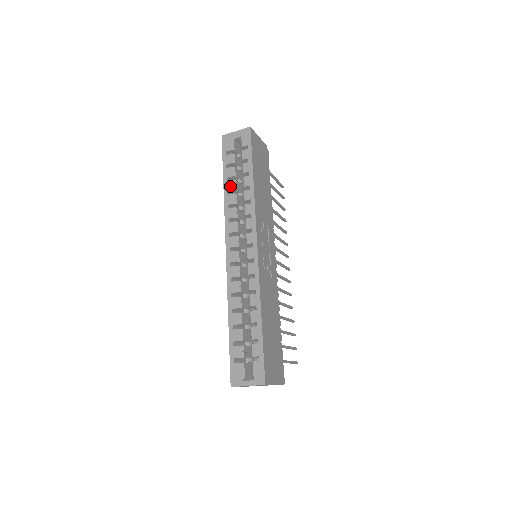
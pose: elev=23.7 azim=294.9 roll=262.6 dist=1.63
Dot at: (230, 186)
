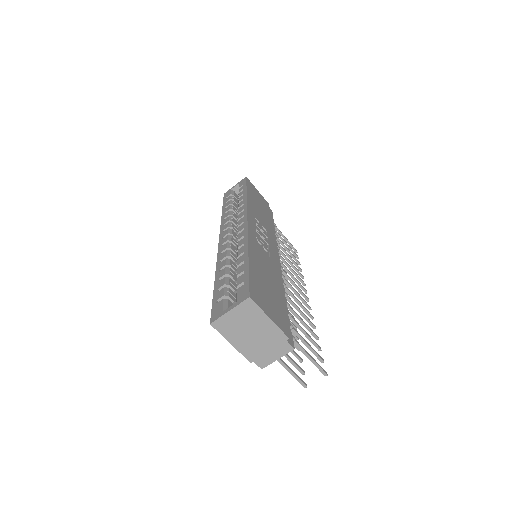
Dot at: (227, 209)
